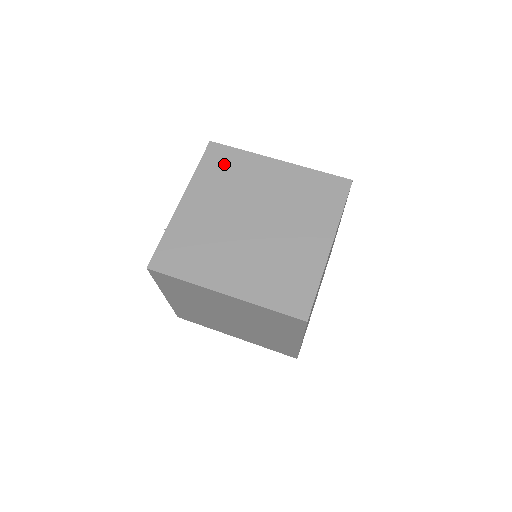
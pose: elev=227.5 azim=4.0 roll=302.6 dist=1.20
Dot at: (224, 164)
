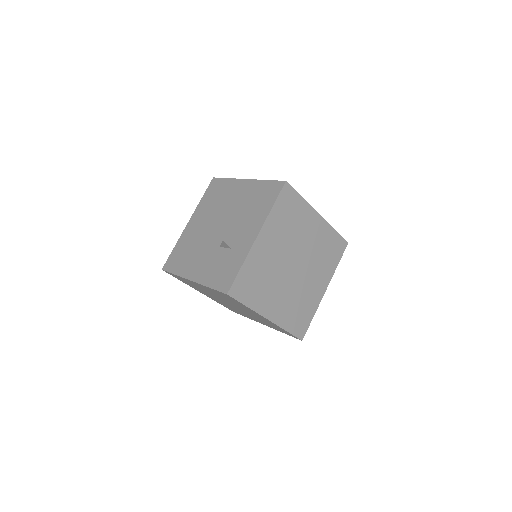
Dot at: (290, 208)
